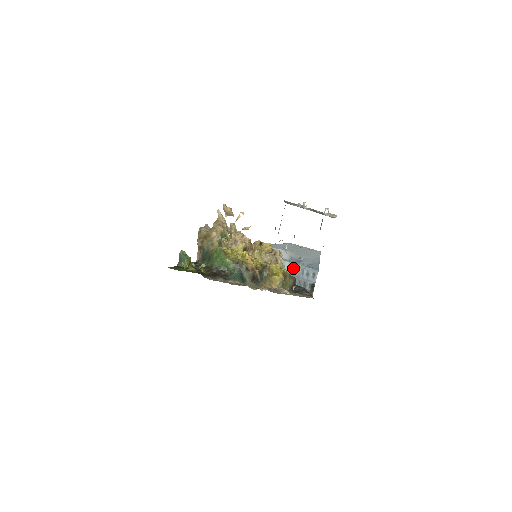
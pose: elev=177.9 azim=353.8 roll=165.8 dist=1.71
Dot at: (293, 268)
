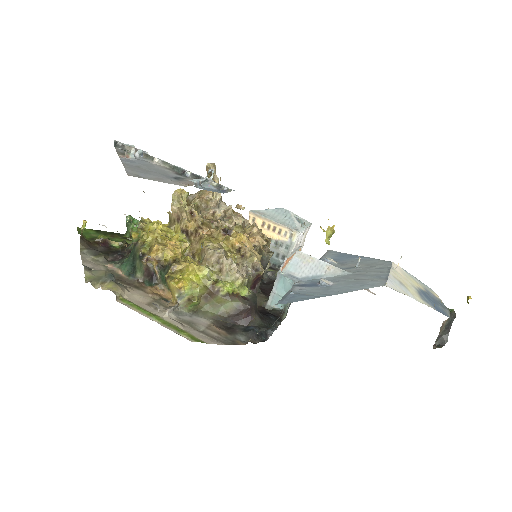
Dot at: occluded
